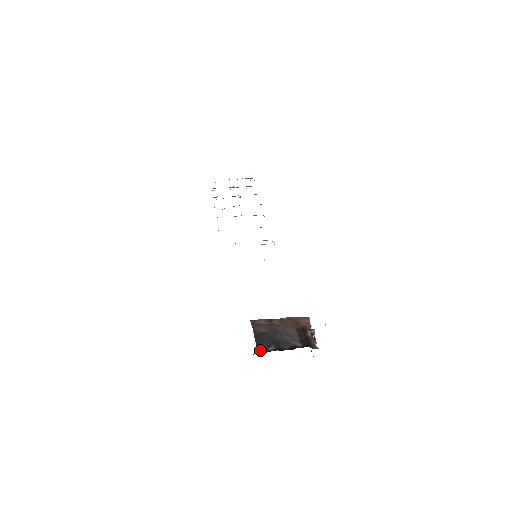
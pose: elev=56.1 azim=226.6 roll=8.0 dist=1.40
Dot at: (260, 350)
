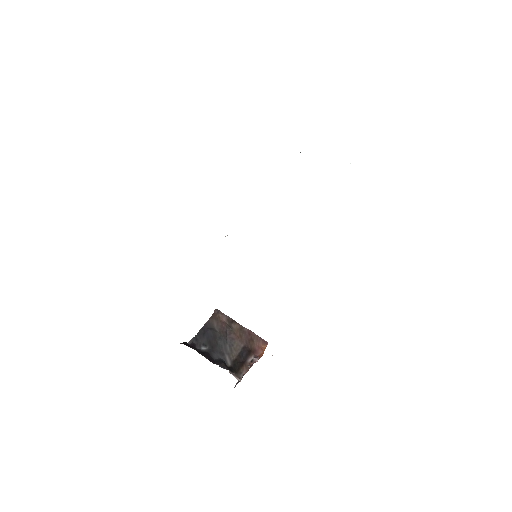
Dot at: (192, 343)
